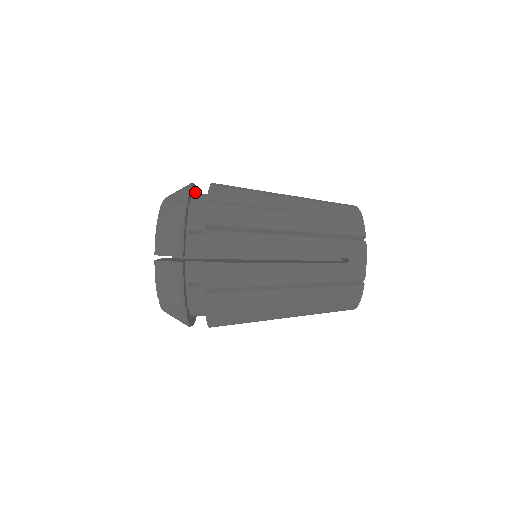
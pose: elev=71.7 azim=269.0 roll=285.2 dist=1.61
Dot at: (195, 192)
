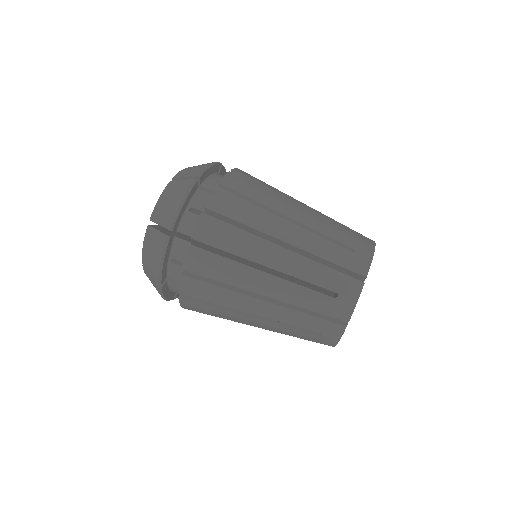
Dot at: occluded
